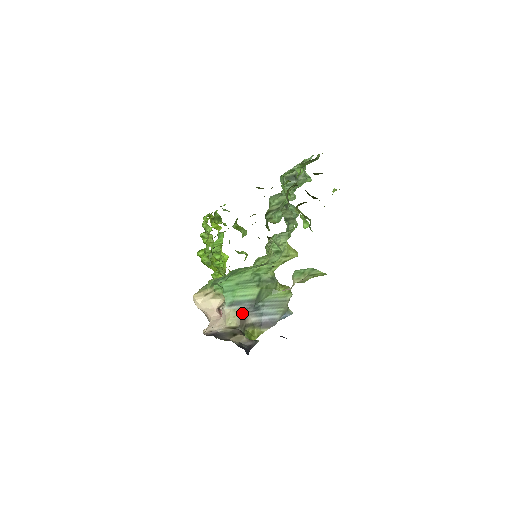
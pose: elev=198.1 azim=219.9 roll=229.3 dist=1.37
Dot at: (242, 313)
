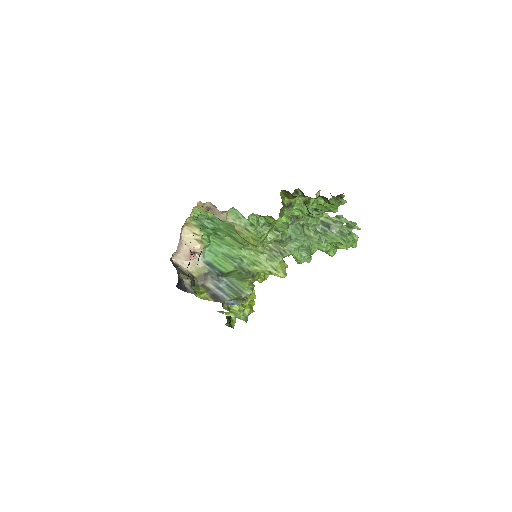
Dot at: (207, 274)
